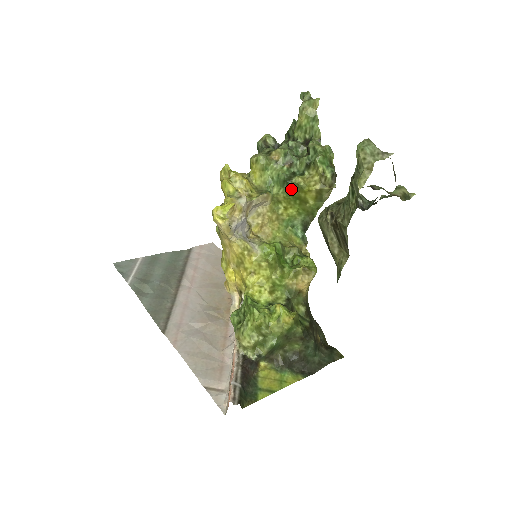
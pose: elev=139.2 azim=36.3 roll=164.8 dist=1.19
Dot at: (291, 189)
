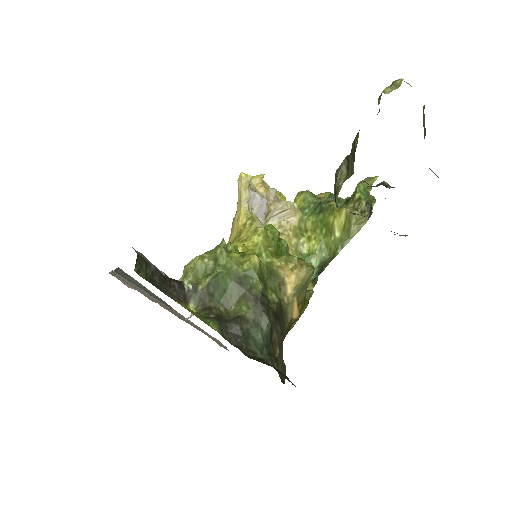
Dot at: (322, 212)
